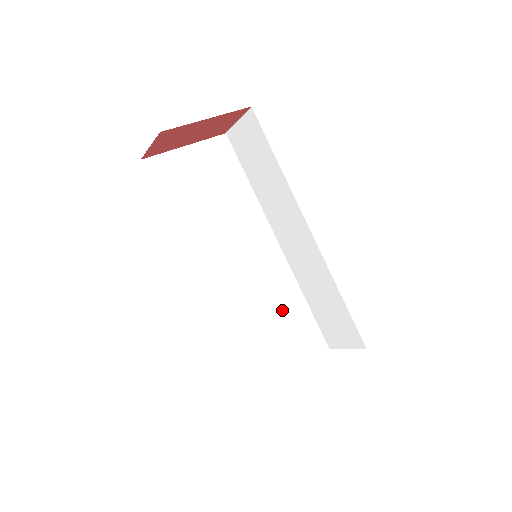
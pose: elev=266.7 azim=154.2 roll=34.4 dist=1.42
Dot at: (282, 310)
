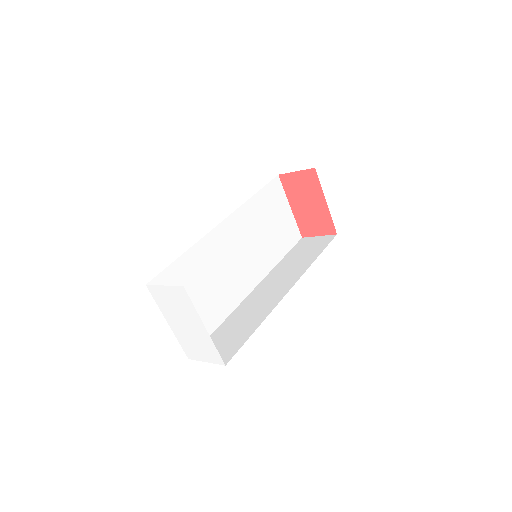
Dot at: (212, 300)
